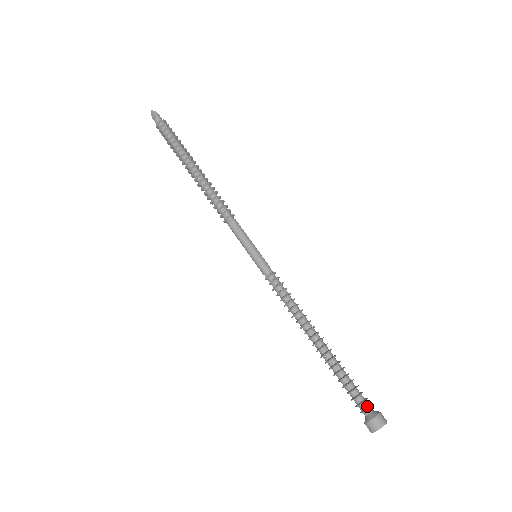
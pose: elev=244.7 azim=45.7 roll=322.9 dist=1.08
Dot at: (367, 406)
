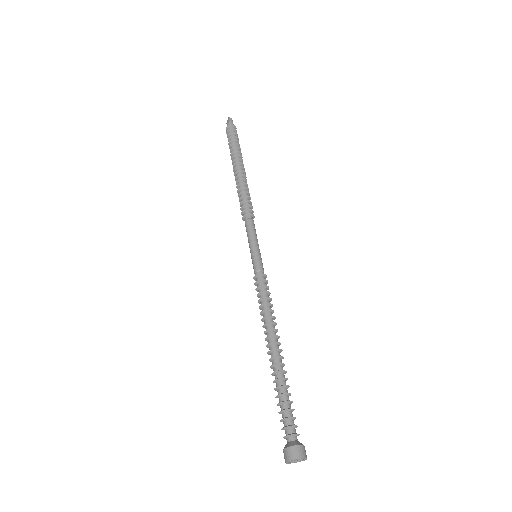
Dot at: (292, 432)
